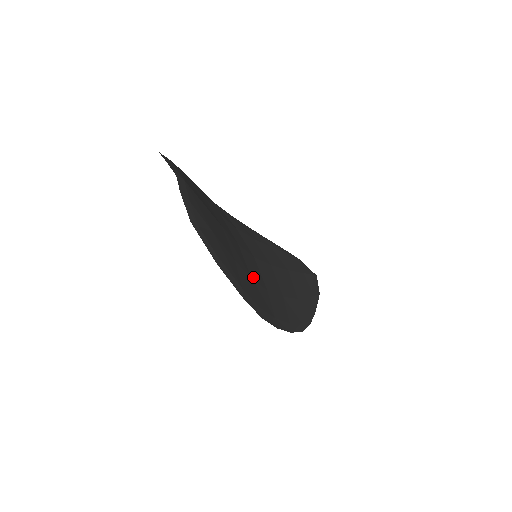
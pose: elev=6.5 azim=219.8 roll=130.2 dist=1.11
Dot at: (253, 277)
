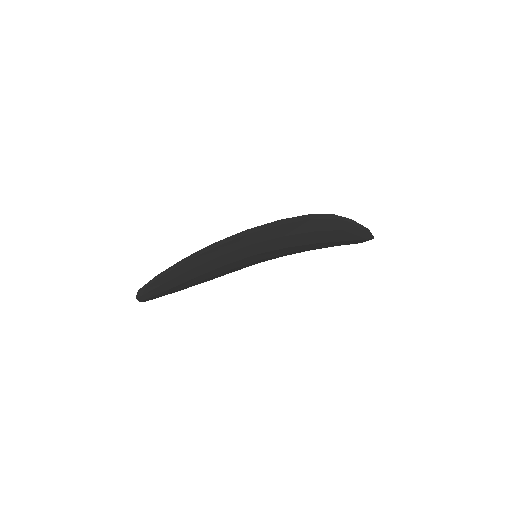
Dot at: (234, 268)
